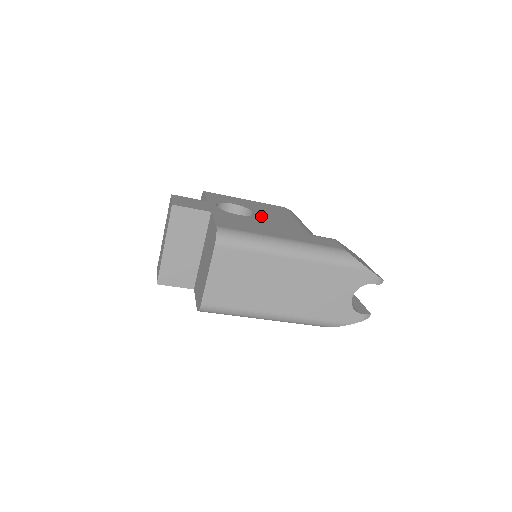
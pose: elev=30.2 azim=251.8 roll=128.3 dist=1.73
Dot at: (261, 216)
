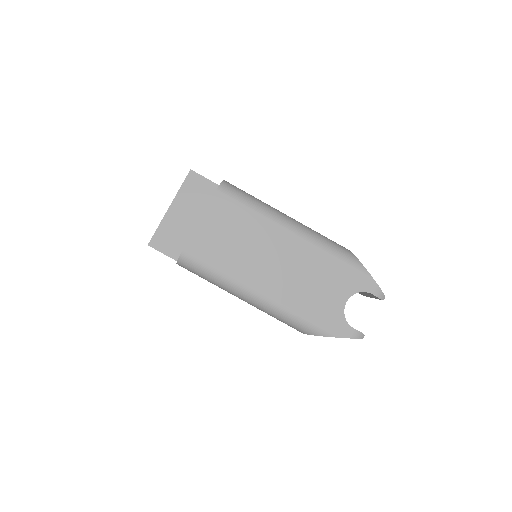
Dot at: occluded
